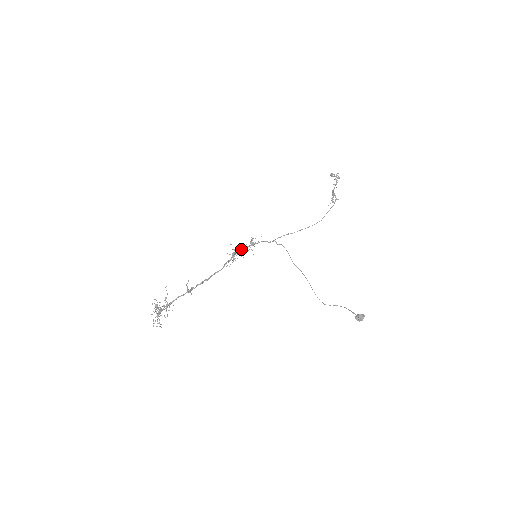
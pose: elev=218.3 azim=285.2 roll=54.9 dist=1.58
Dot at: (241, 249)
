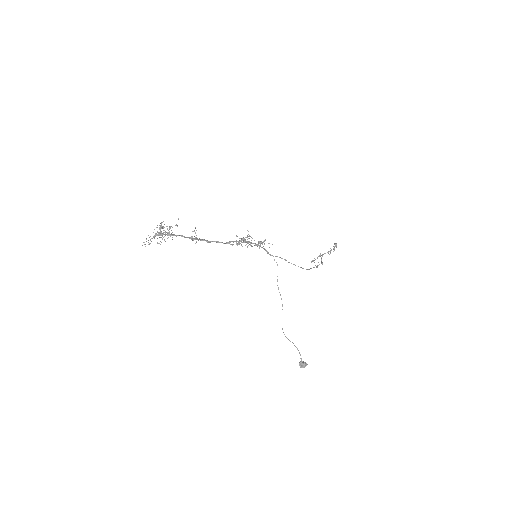
Dot at: (249, 241)
